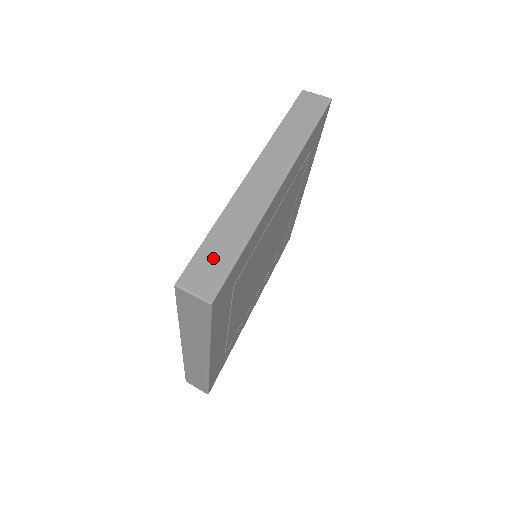
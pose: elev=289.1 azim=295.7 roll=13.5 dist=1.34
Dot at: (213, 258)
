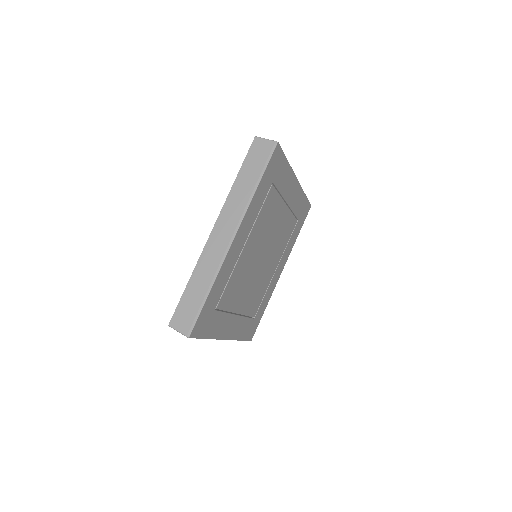
Dot at: occluded
